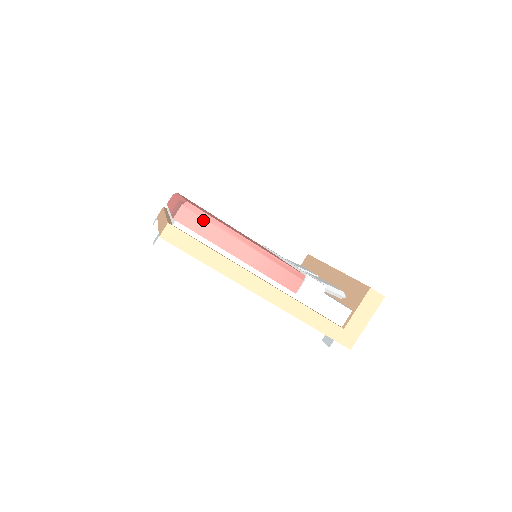
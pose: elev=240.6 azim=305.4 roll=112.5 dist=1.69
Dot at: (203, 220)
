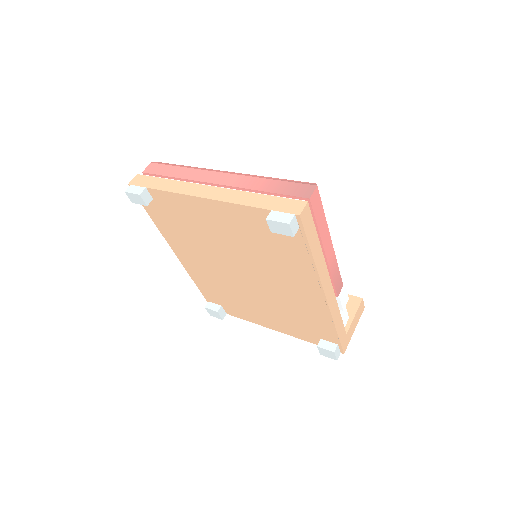
Dot at: (322, 208)
